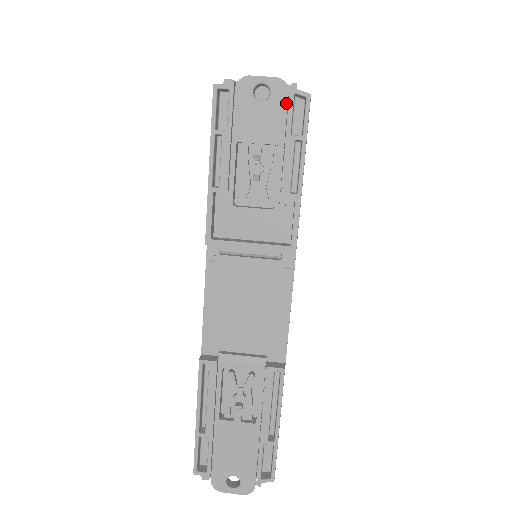
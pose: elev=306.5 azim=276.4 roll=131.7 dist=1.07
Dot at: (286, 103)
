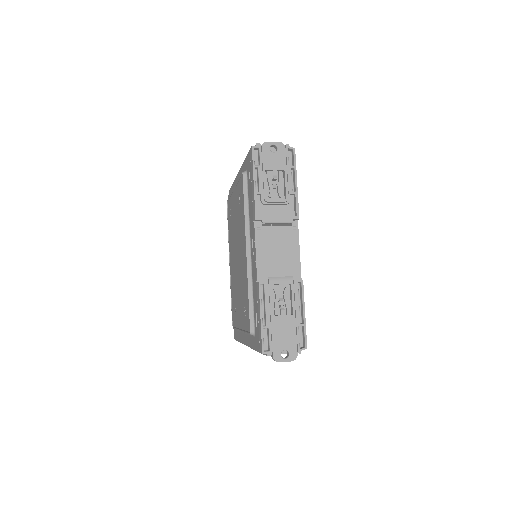
Dot at: (285, 152)
